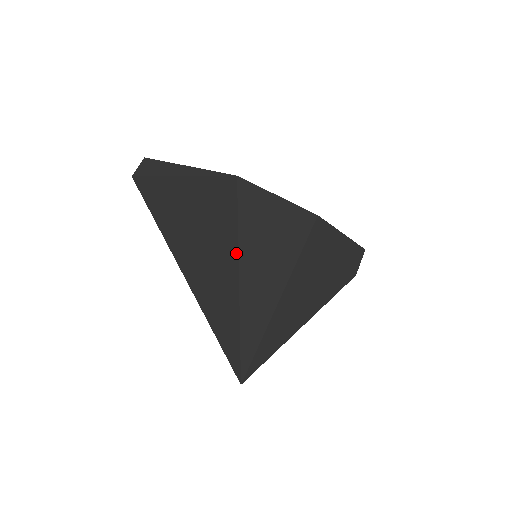
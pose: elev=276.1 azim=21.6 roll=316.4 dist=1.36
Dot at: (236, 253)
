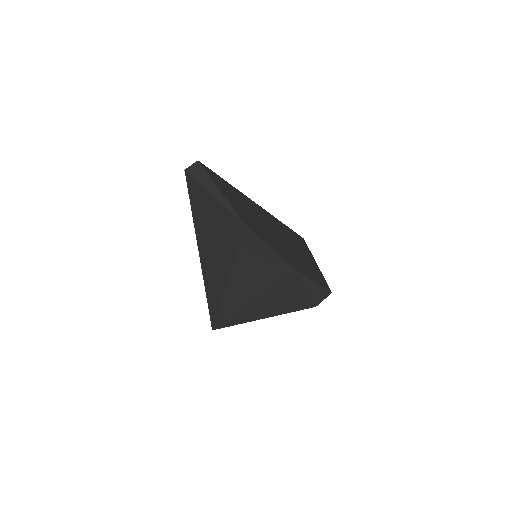
Dot at: (232, 264)
